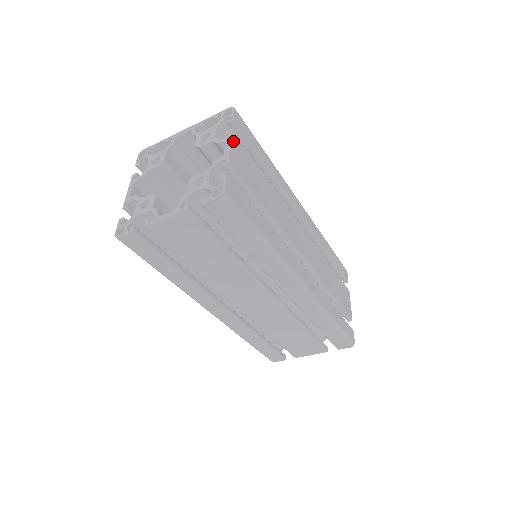
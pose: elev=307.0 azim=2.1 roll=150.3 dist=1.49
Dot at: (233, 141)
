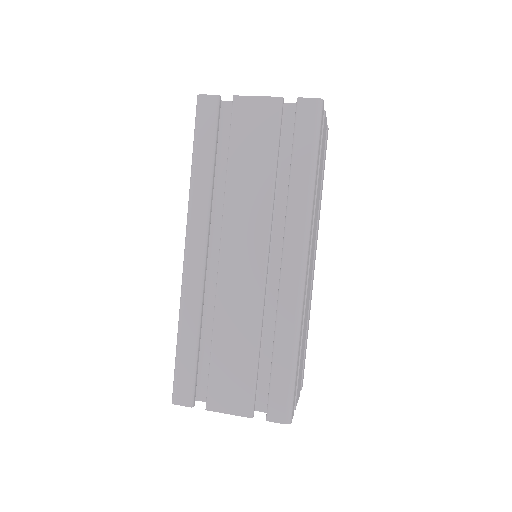
Dot at: (326, 122)
